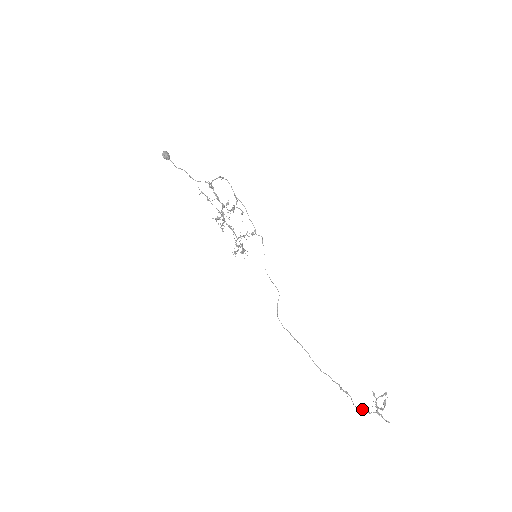
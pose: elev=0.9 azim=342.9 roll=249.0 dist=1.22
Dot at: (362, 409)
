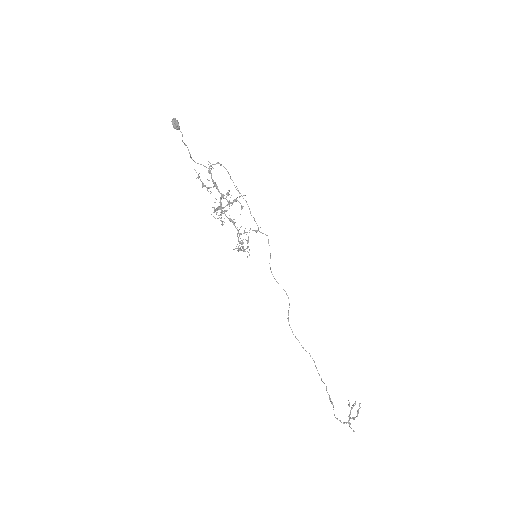
Dot at: (340, 420)
